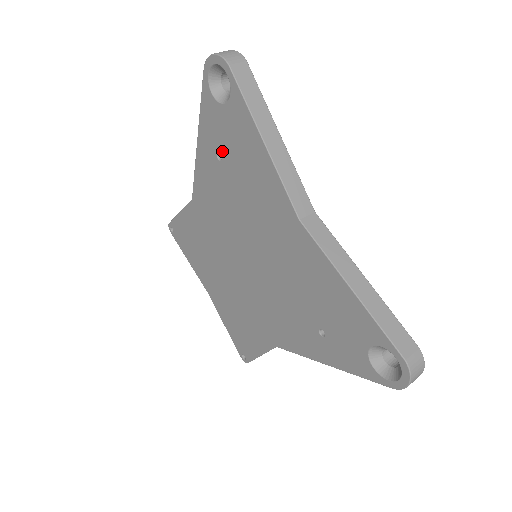
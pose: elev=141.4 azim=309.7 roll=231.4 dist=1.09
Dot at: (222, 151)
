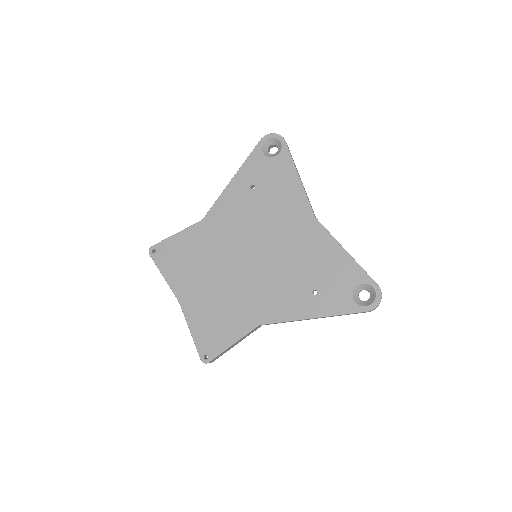
Dot at: (257, 183)
